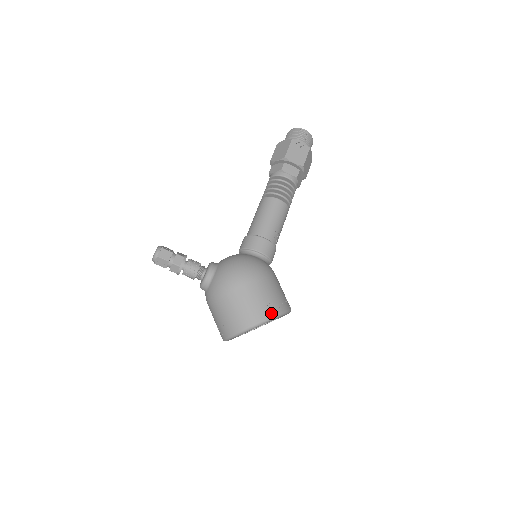
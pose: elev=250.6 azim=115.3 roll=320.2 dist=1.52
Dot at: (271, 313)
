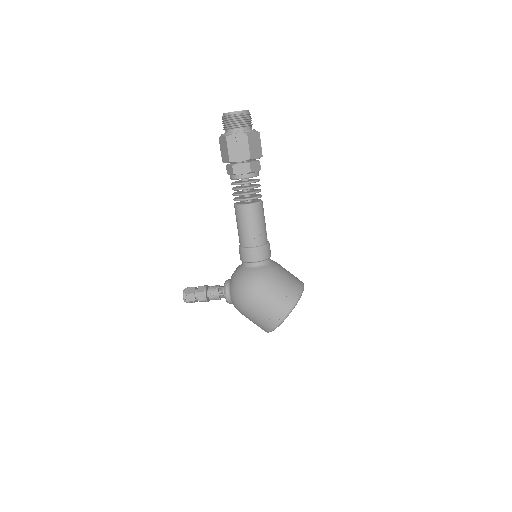
Dot at: (283, 314)
